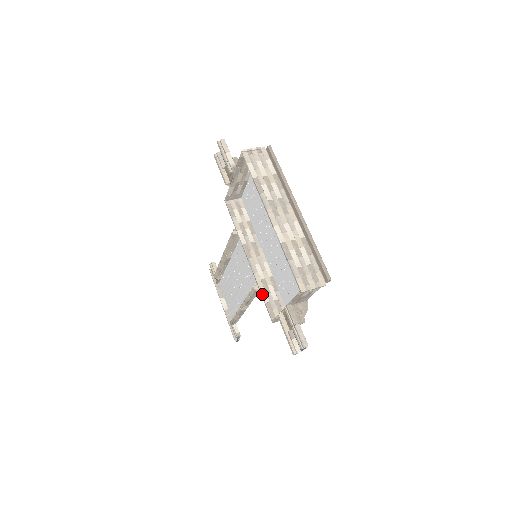
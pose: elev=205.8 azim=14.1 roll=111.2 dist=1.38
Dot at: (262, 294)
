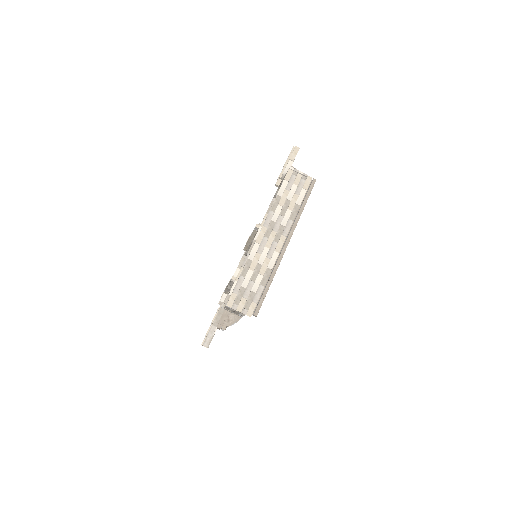
Dot at: (233, 286)
